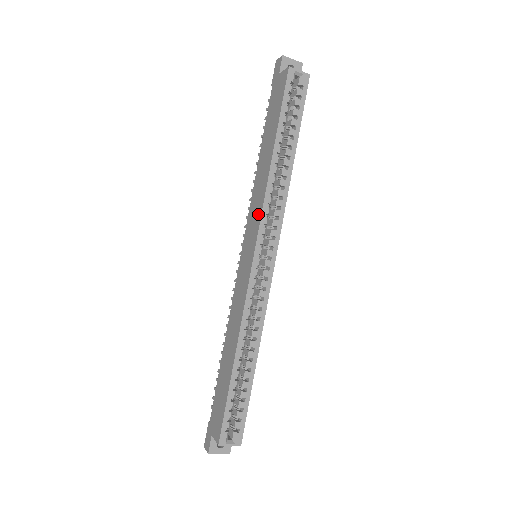
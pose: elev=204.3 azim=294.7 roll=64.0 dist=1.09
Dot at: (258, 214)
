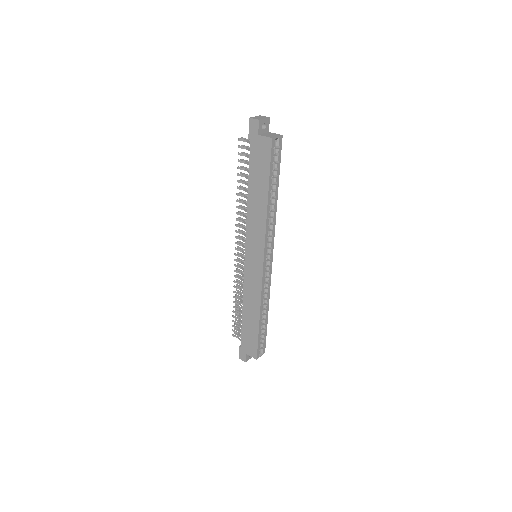
Dot at: (261, 238)
